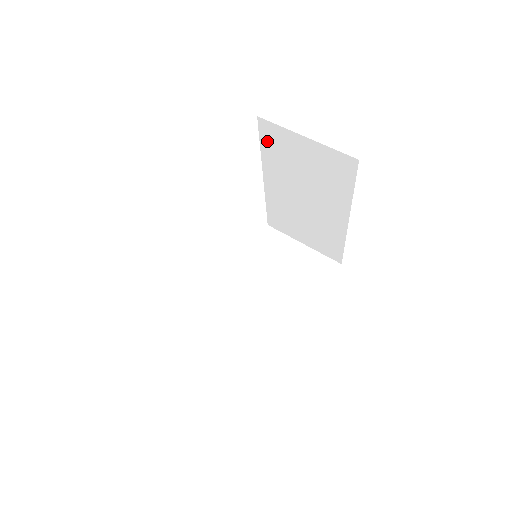
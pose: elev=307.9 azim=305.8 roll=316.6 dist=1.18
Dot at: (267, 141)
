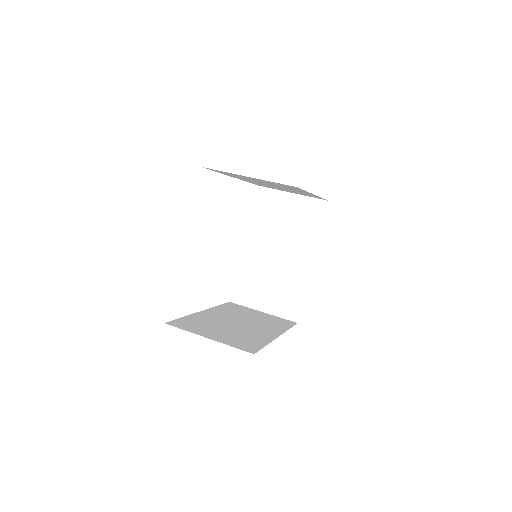
Dot at: (221, 172)
